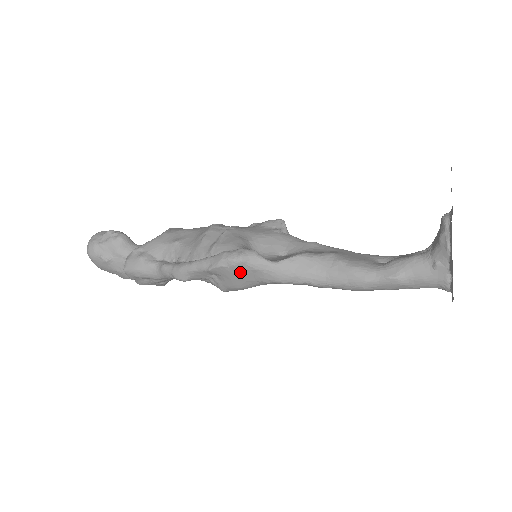
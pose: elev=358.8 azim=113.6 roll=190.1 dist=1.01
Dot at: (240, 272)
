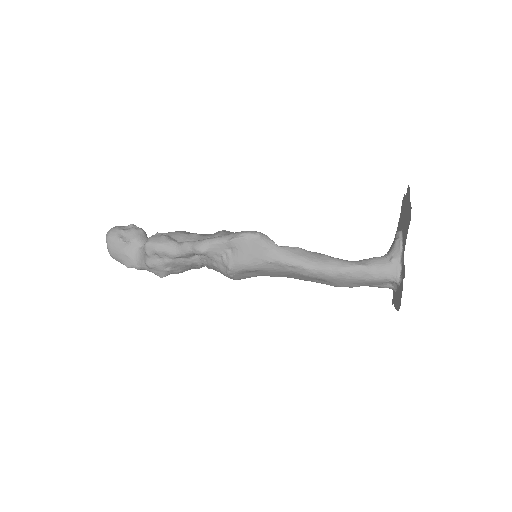
Dot at: (254, 246)
